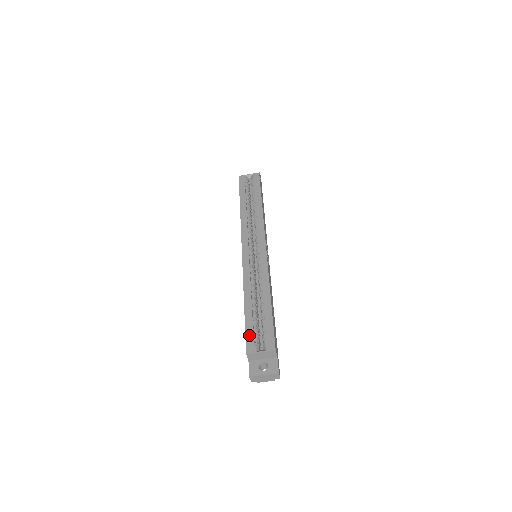
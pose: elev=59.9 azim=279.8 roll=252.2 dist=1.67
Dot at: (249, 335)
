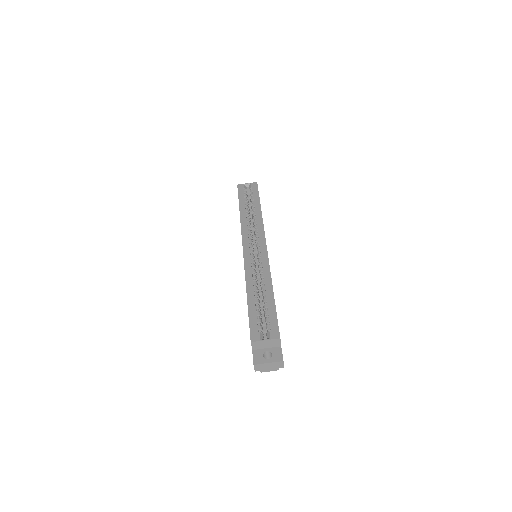
Dot at: (253, 325)
